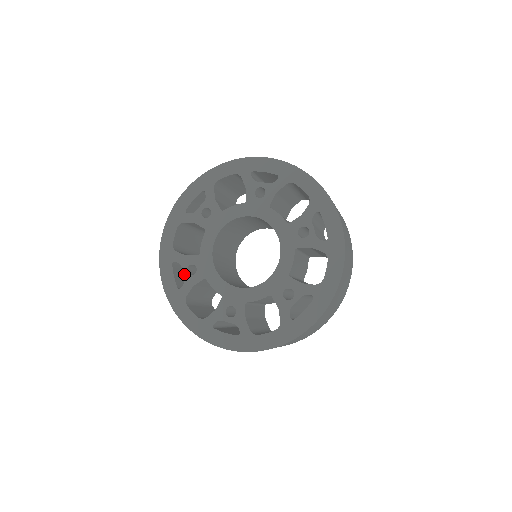
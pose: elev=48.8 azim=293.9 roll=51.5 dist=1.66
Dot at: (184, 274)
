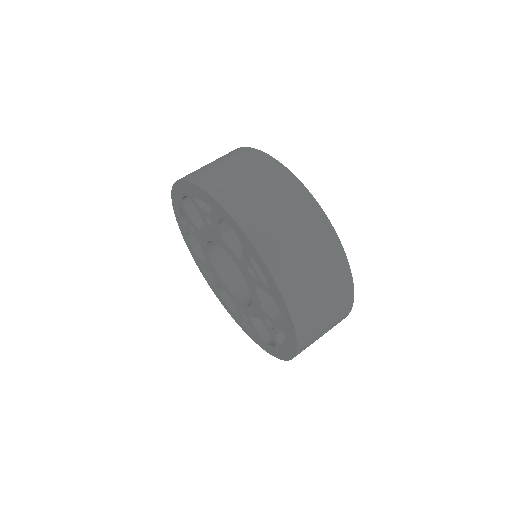
Dot at: occluded
